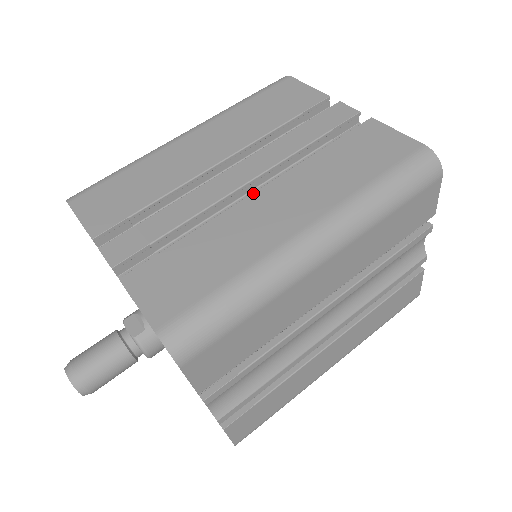
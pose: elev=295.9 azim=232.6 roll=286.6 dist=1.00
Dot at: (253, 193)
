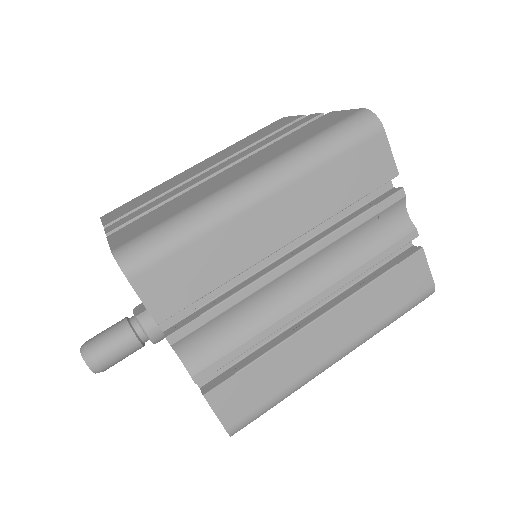
Dot at: (221, 172)
